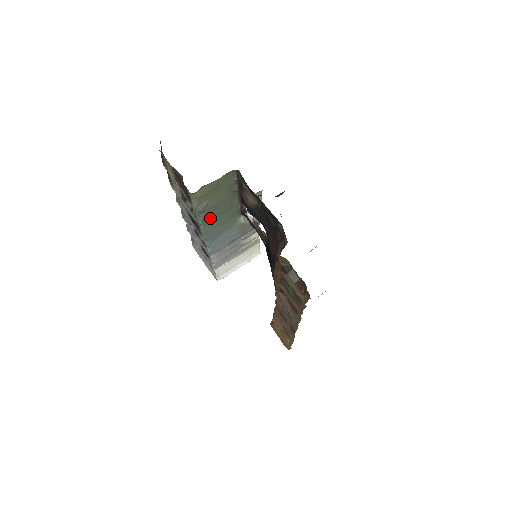
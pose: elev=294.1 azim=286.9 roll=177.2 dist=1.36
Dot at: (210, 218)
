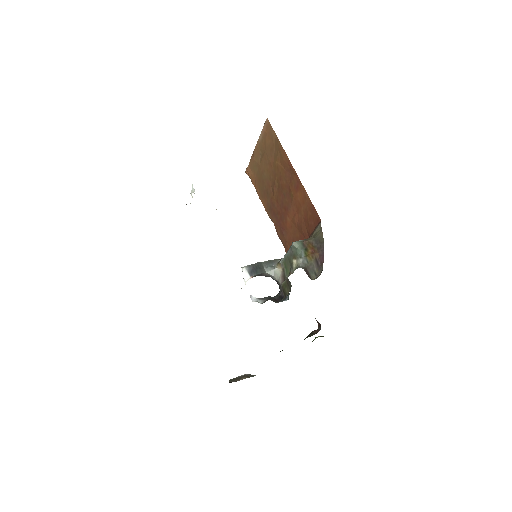
Dot at: occluded
